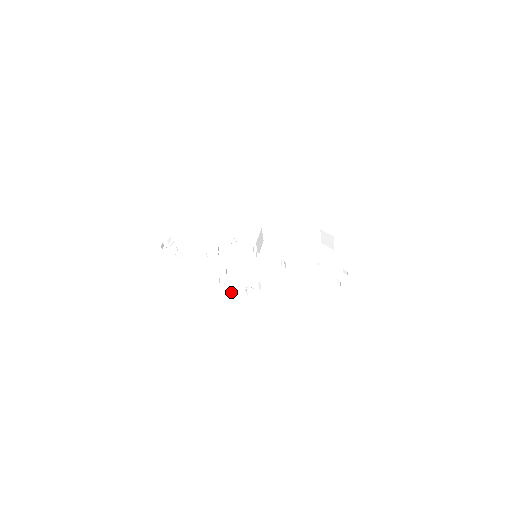
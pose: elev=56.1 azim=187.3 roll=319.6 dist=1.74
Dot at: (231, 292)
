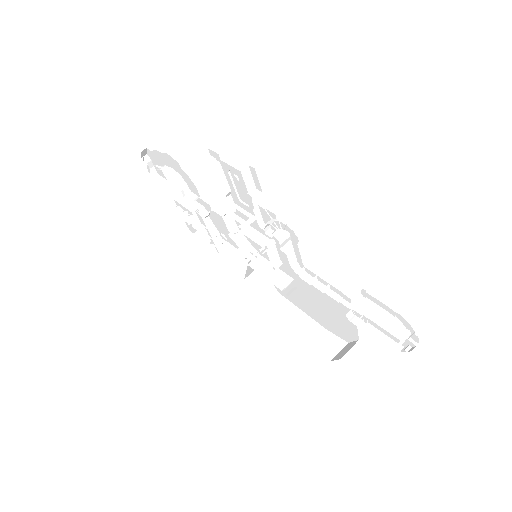
Dot at: occluded
